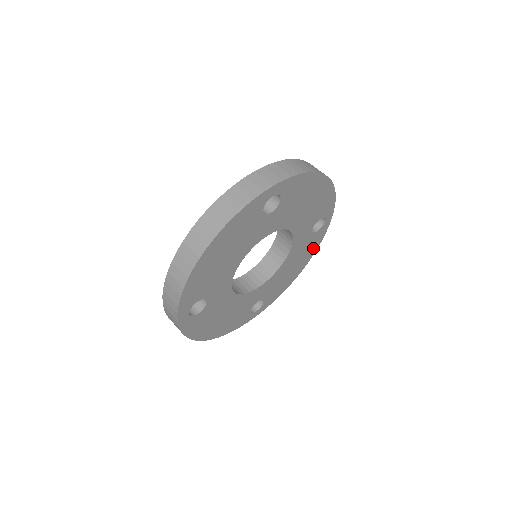
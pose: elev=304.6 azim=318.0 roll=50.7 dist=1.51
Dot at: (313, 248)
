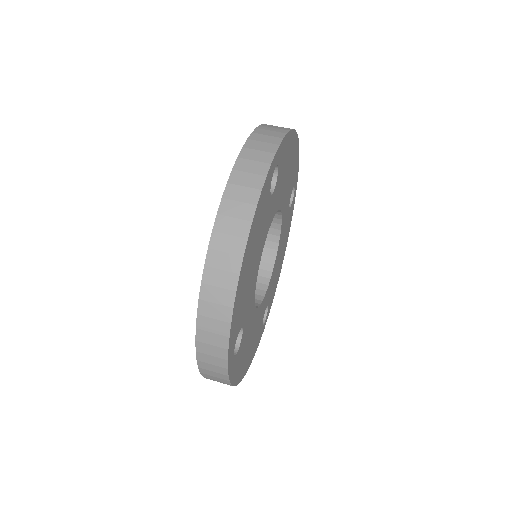
Dot at: (288, 227)
